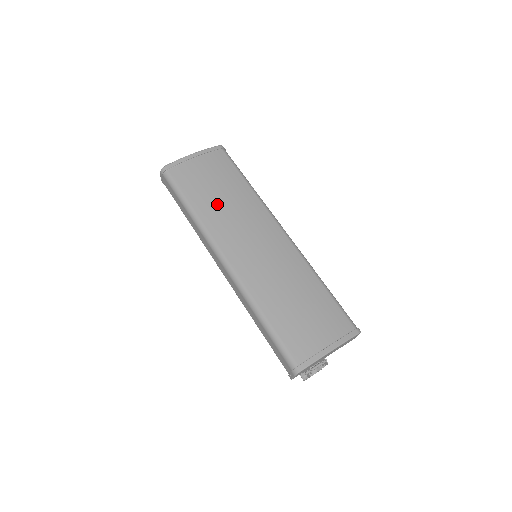
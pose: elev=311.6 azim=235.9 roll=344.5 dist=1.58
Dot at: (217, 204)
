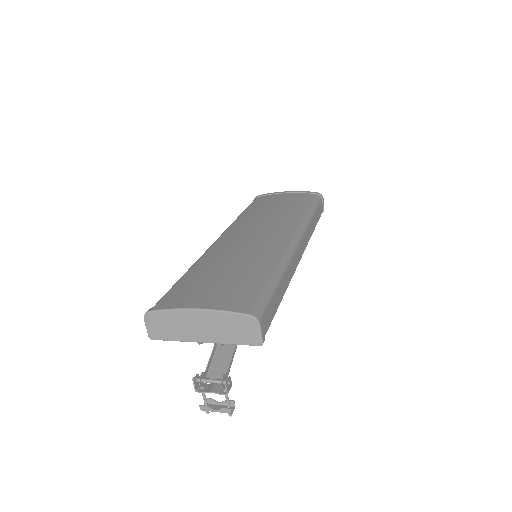
Dot at: (262, 213)
